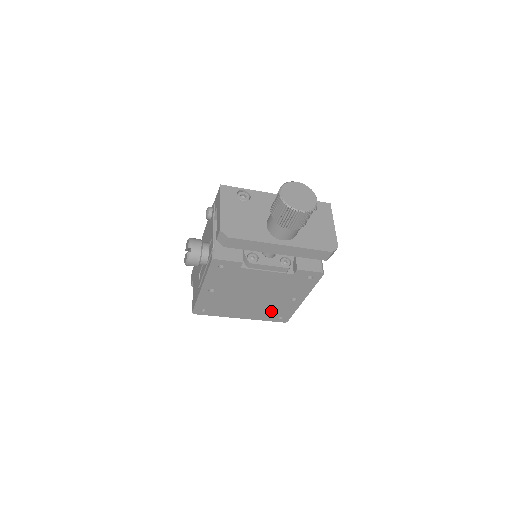
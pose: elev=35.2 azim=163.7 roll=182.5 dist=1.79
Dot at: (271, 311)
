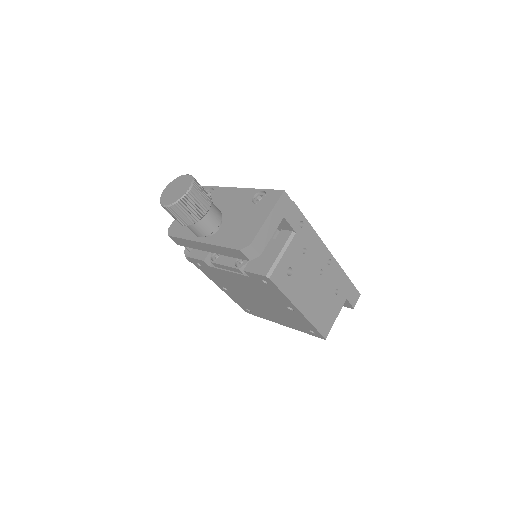
Dot at: (294, 321)
